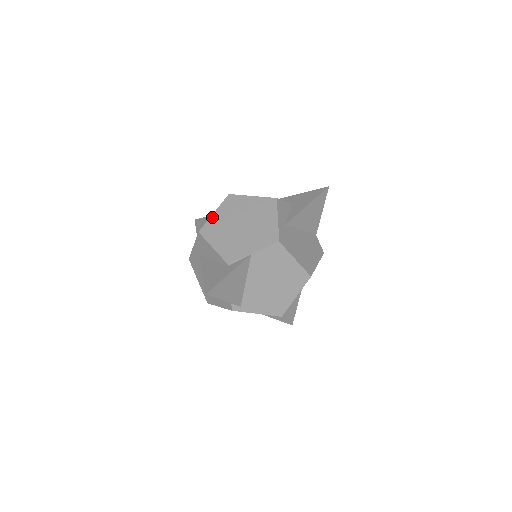
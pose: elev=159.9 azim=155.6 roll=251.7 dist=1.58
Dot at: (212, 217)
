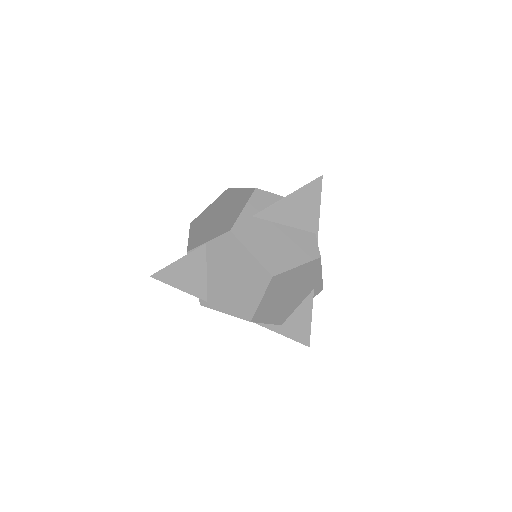
Dot at: (206, 209)
